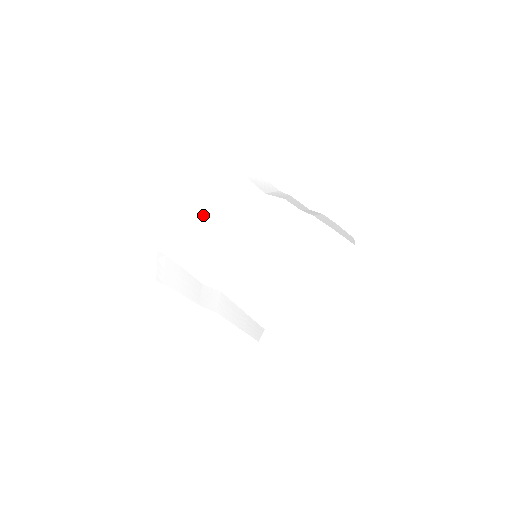
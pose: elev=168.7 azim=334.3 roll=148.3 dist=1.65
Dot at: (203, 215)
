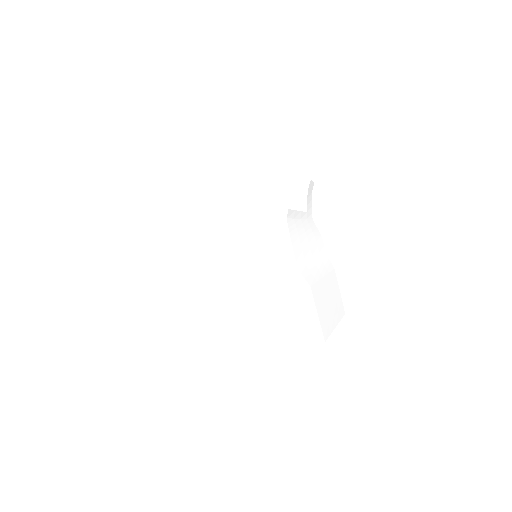
Dot at: (279, 216)
